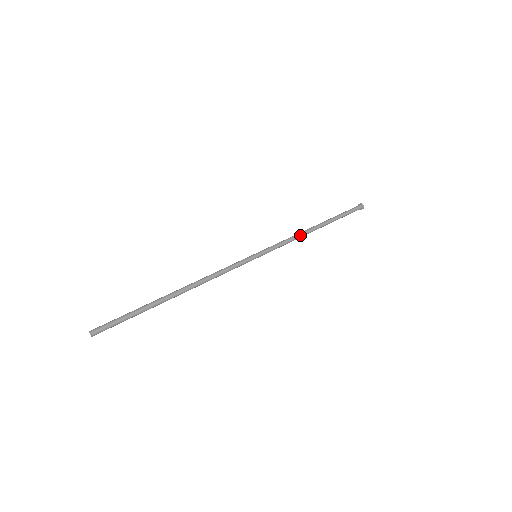
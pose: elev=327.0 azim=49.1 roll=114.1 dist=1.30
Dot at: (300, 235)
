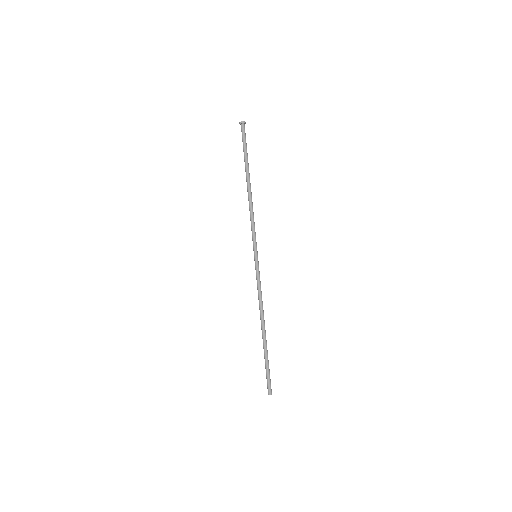
Dot at: occluded
